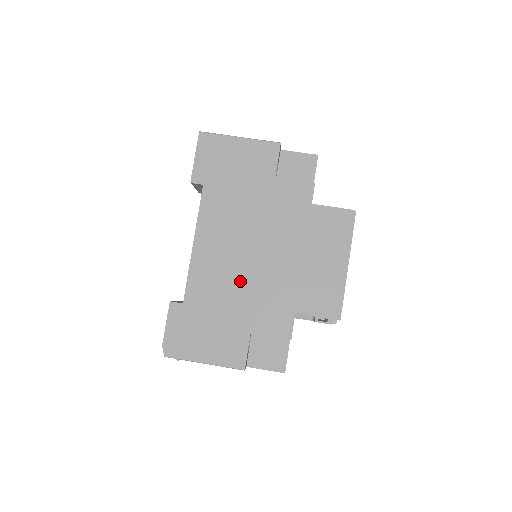
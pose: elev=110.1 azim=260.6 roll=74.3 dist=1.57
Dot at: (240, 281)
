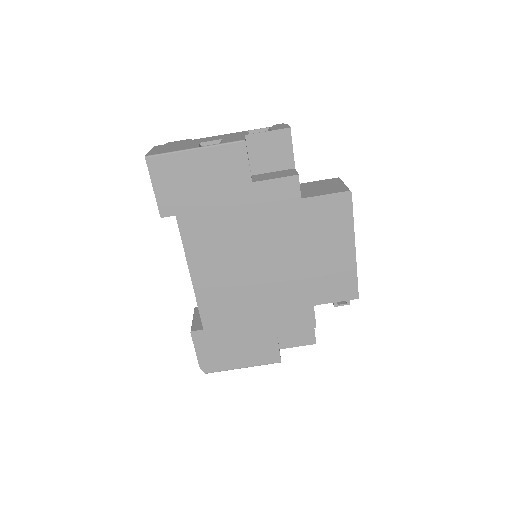
Dot at: (251, 295)
